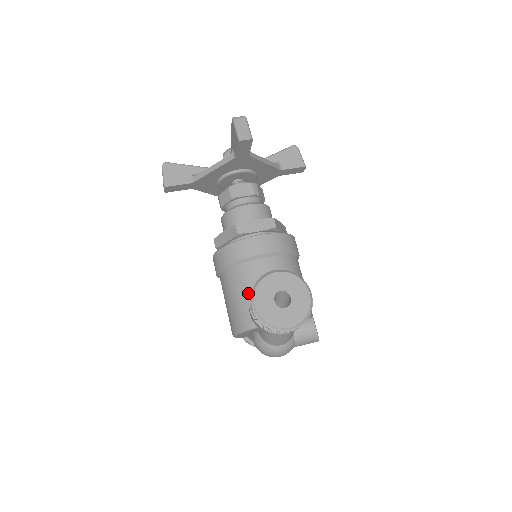
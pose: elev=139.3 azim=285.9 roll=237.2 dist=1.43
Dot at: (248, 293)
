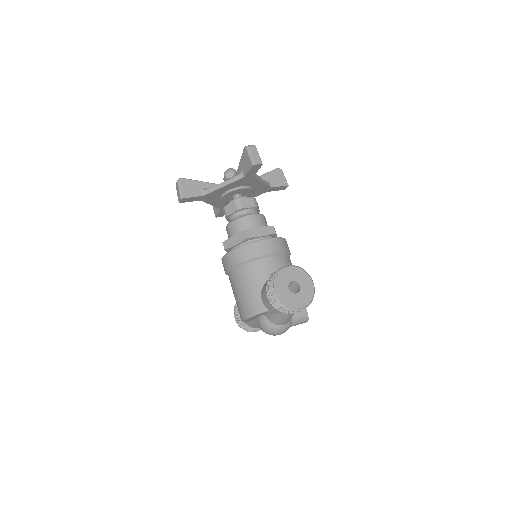
Dot at: (260, 284)
